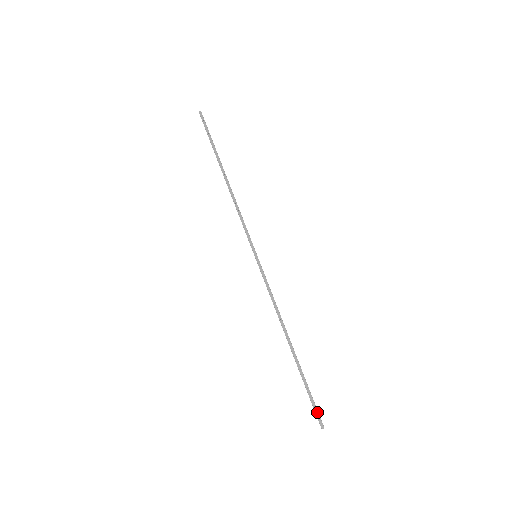
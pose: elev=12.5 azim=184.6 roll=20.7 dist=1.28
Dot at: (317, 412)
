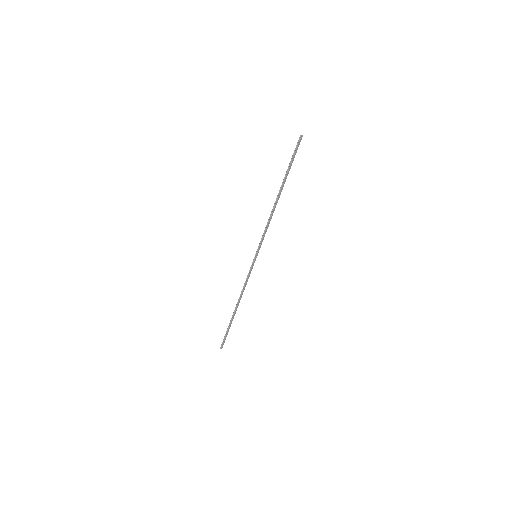
Dot at: occluded
